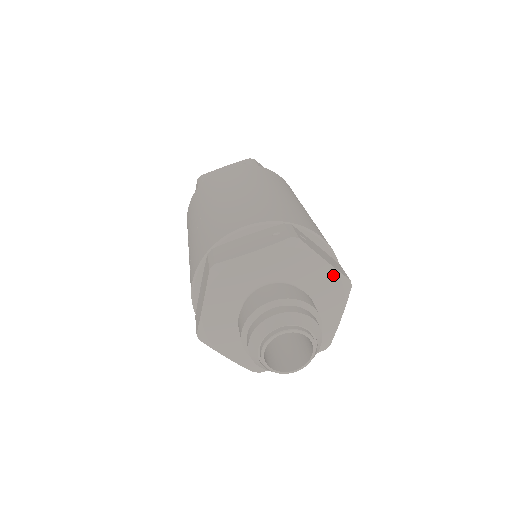
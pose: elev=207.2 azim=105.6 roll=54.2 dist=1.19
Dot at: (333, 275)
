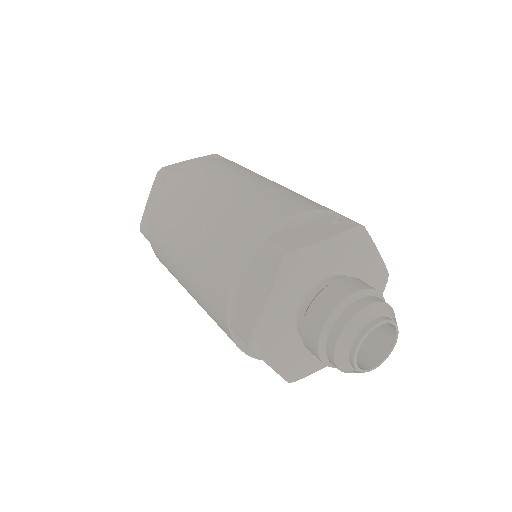
Dot at: (380, 267)
